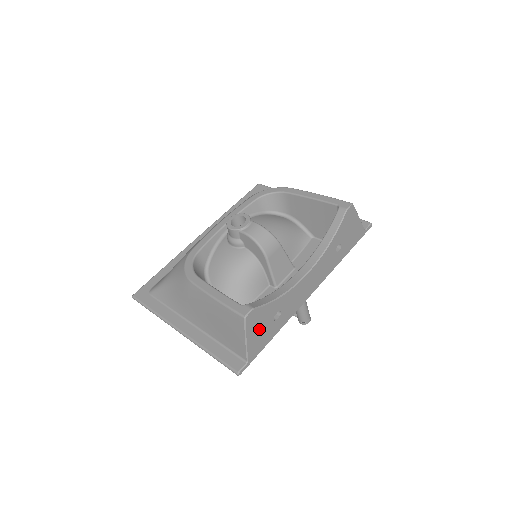
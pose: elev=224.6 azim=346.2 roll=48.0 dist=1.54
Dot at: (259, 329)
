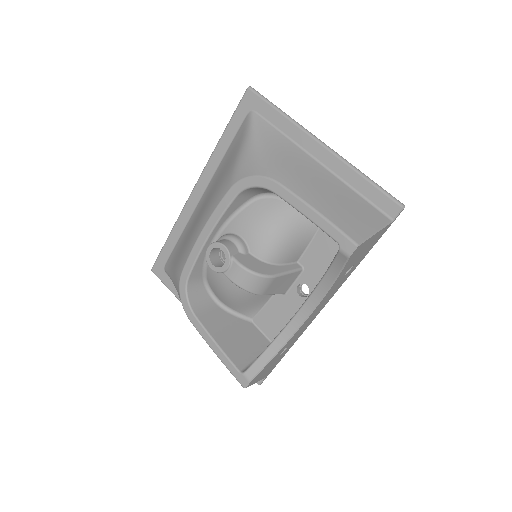
Dot at: (266, 370)
